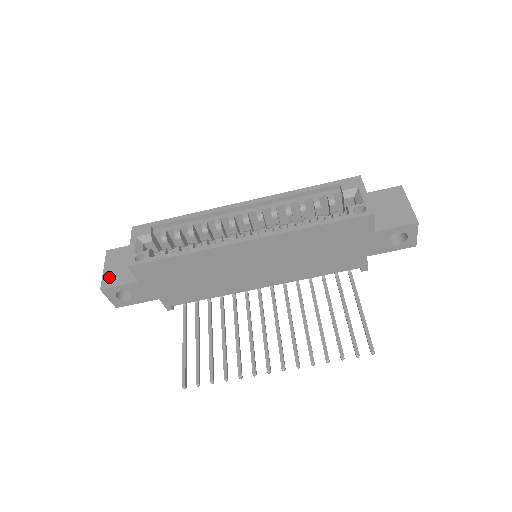
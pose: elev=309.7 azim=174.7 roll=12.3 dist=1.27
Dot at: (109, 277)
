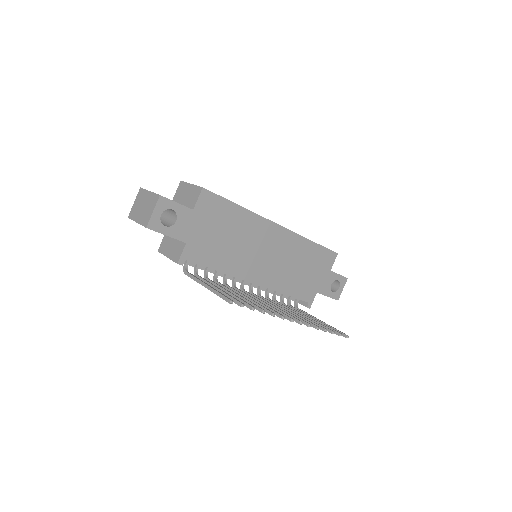
Dot at: occluded
